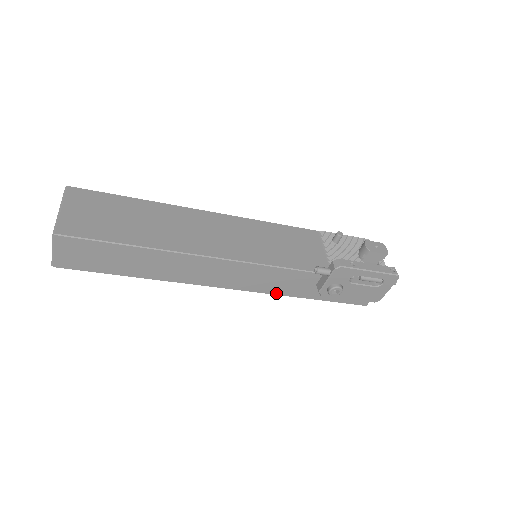
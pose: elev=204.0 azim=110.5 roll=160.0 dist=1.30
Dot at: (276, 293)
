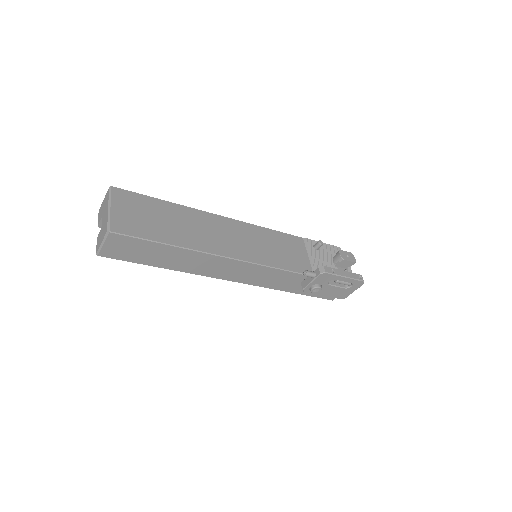
Dot at: (268, 287)
